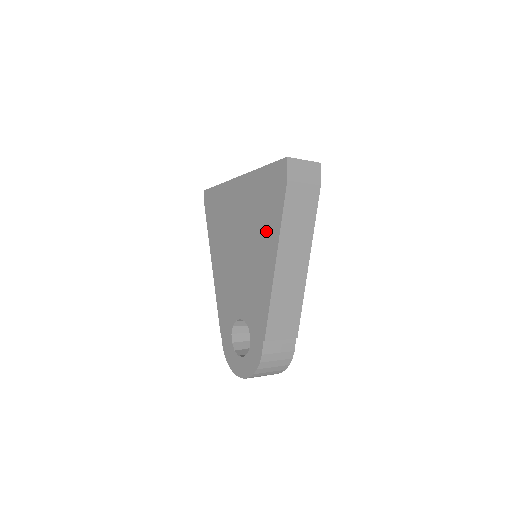
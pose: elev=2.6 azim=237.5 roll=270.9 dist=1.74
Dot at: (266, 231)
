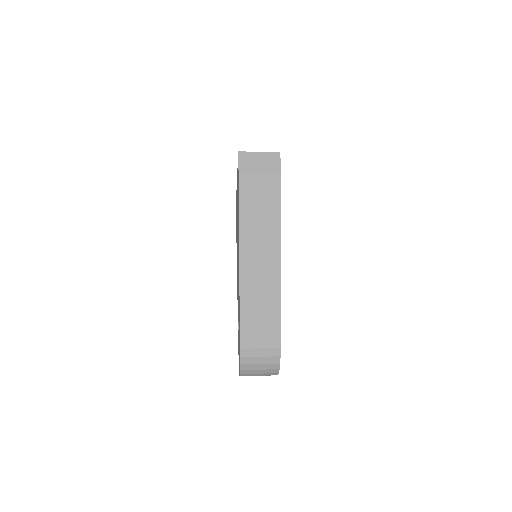
Dot at: (238, 227)
